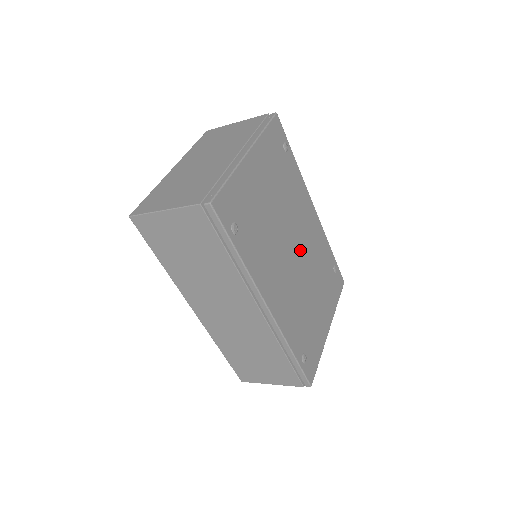
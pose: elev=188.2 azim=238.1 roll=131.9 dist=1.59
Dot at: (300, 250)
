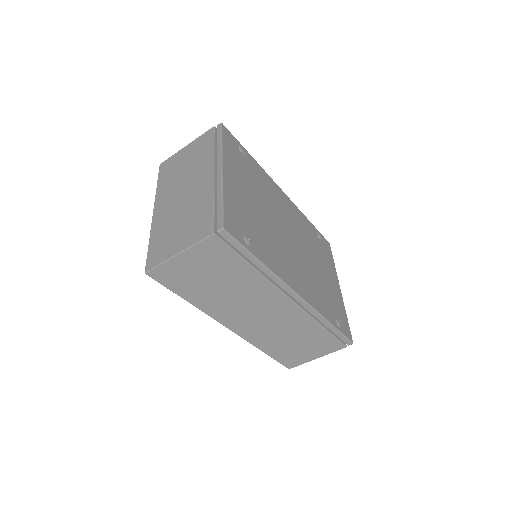
Dot at: (292, 234)
